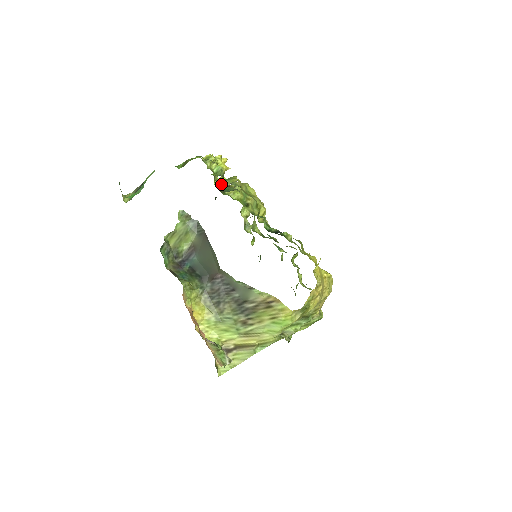
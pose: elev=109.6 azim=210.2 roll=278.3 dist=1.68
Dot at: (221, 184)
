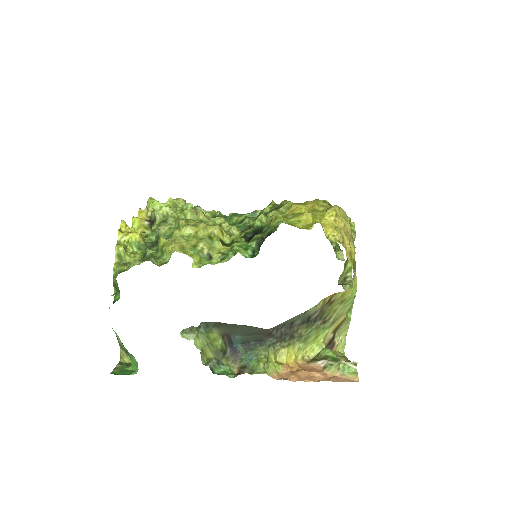
Dot at: (142, 229)
